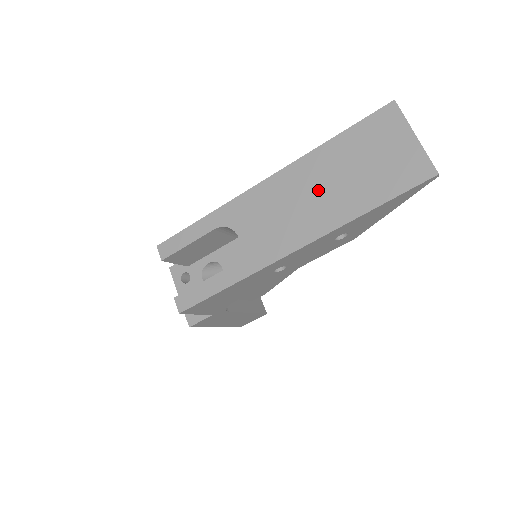
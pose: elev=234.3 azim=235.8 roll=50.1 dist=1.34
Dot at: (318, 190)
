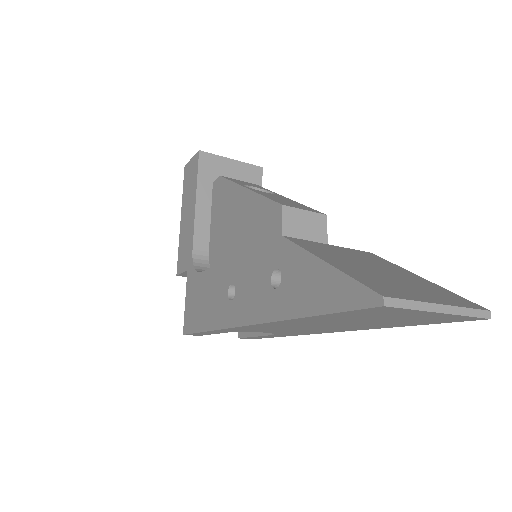
Dot at: occluded
